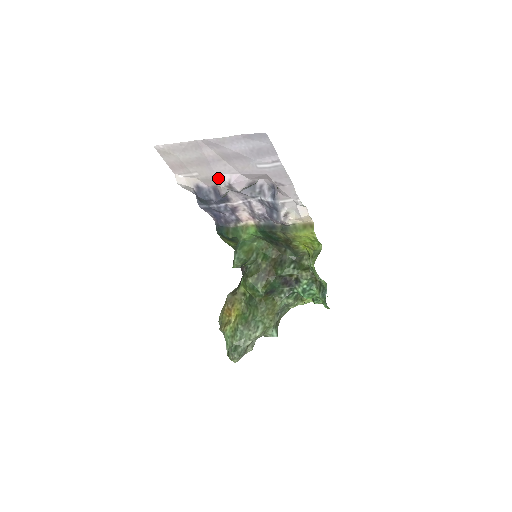
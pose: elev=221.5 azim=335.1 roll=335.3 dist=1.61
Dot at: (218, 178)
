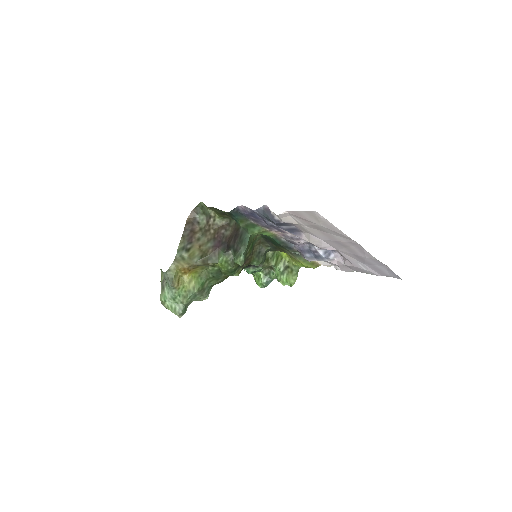
Dot at: (319, 241)
